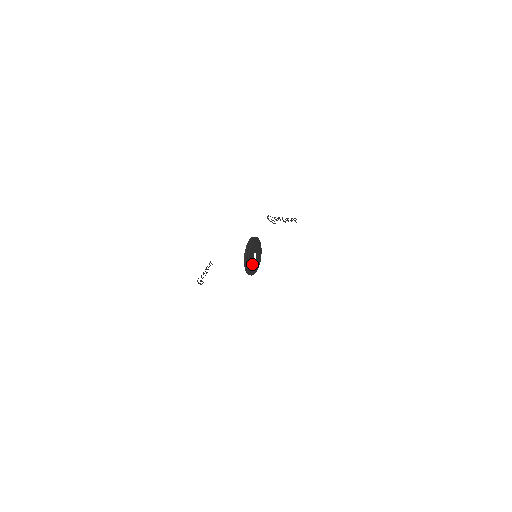
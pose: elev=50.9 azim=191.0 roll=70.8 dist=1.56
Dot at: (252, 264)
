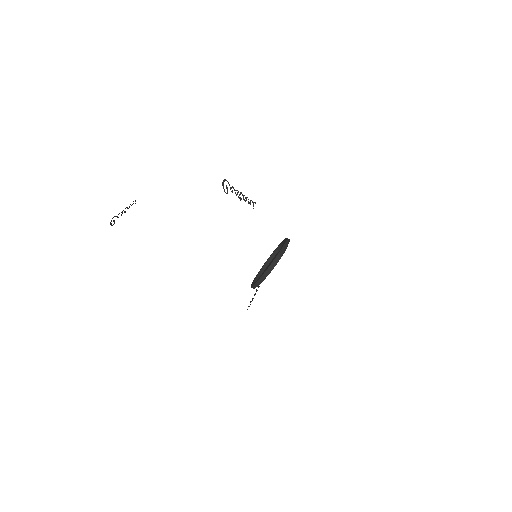
Dot at: occluded
